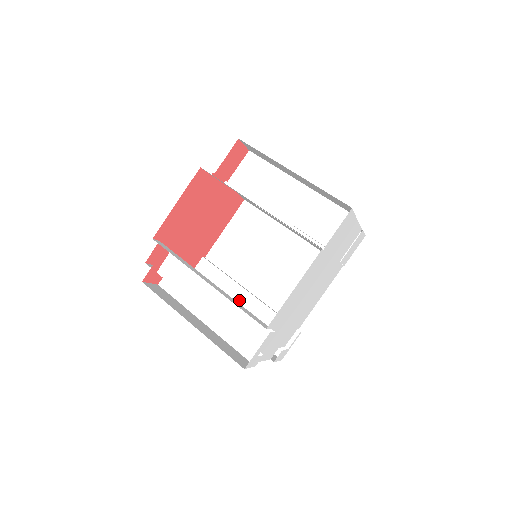
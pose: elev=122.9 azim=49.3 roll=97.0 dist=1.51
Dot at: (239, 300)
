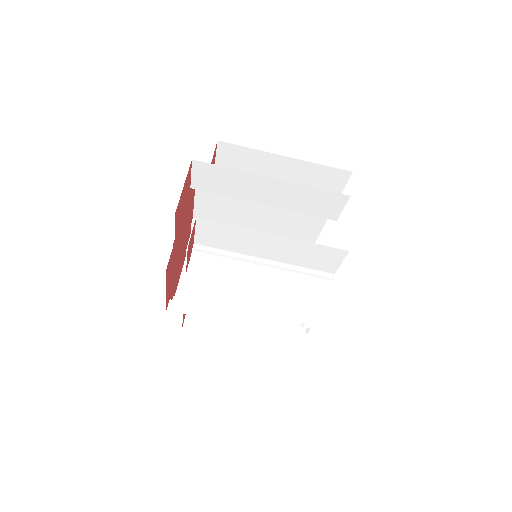
Dot at: occluded
